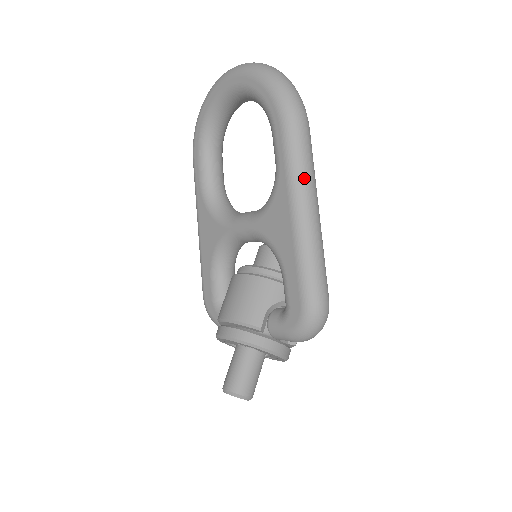
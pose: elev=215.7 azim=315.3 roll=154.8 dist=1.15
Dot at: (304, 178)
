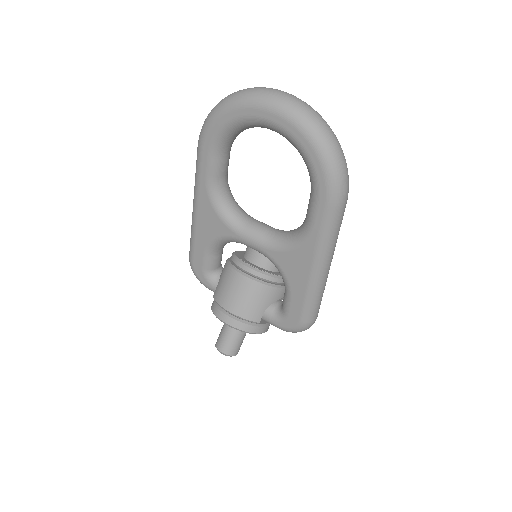
Dot at: (331, 246)
